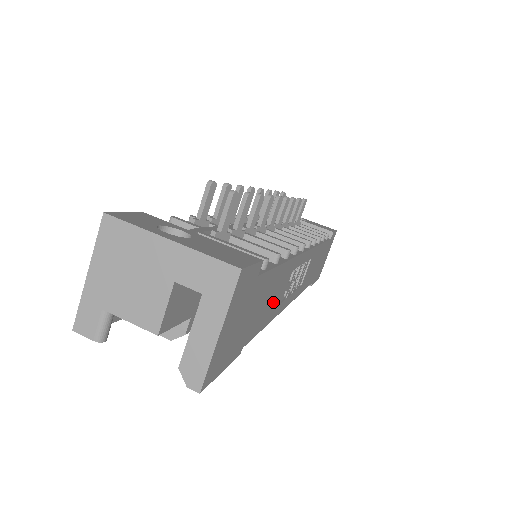
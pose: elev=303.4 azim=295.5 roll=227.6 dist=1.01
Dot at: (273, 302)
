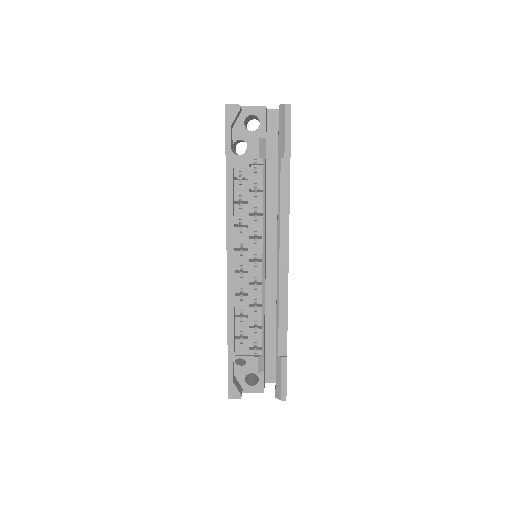
Dot at: occluded
